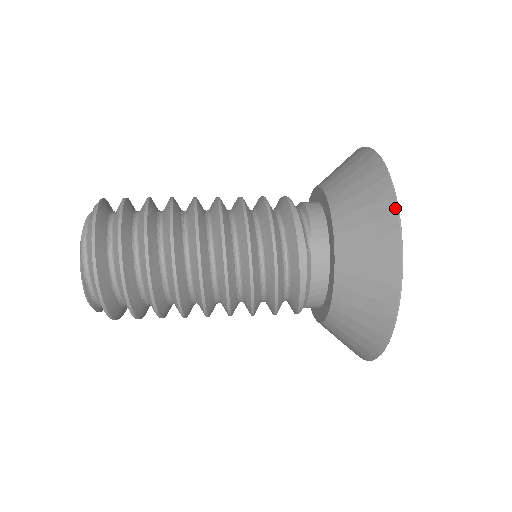
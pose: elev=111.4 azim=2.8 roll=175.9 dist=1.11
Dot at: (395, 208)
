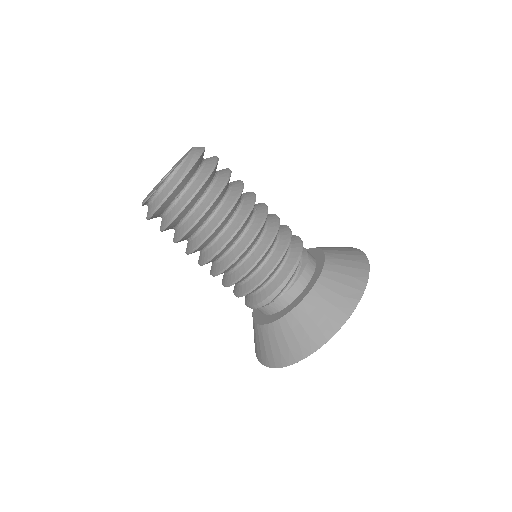
Dot at: (321, 344)
